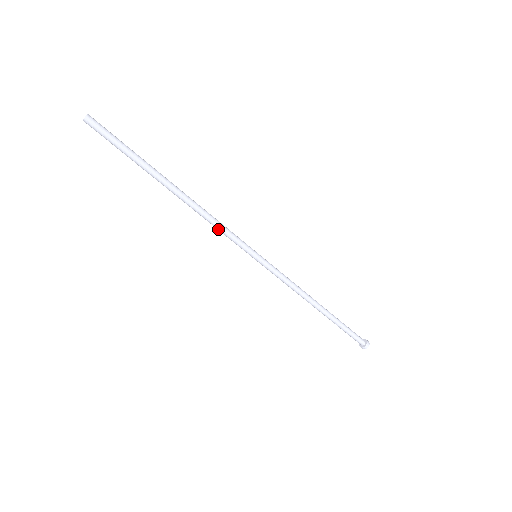
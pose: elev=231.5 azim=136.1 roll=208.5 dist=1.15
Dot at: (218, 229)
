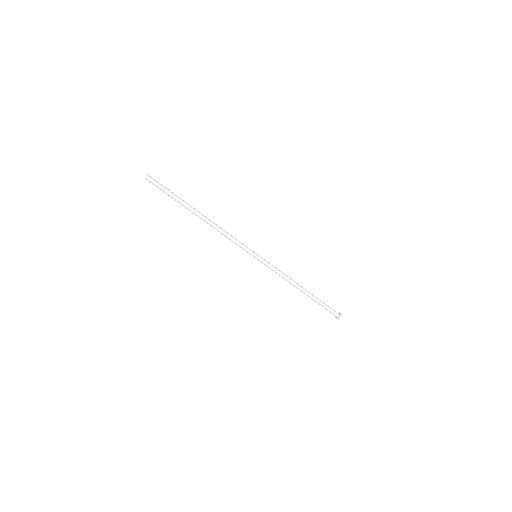
Dot at: (230, 239)
